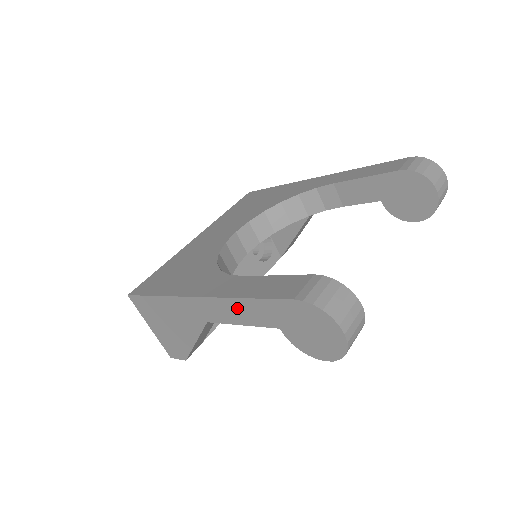
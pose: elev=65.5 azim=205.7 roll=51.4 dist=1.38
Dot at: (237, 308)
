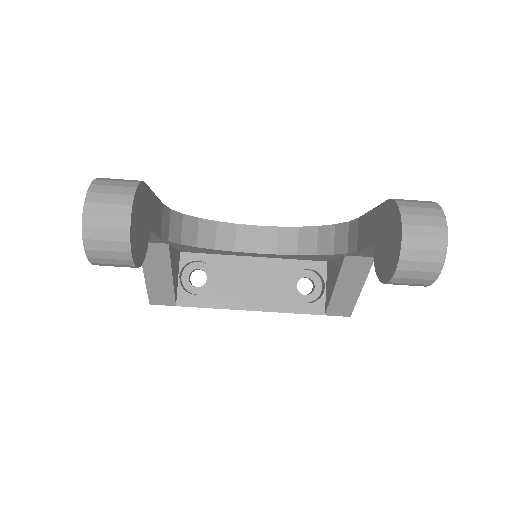
Dot at: occluded
